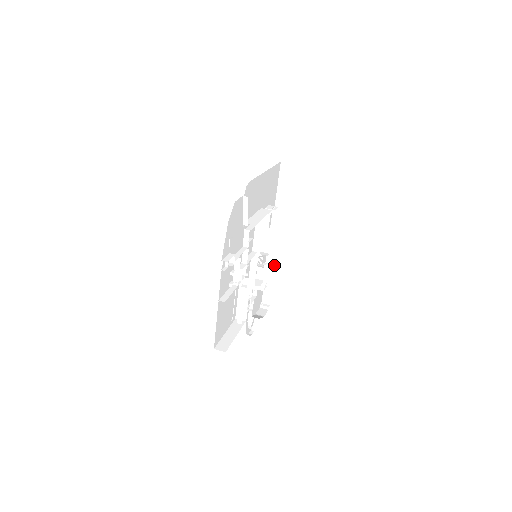
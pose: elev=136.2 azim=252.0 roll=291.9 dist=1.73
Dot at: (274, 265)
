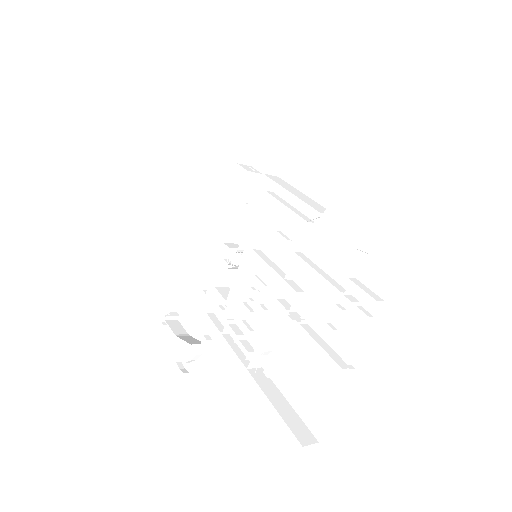
Dot at: (194, 253)
